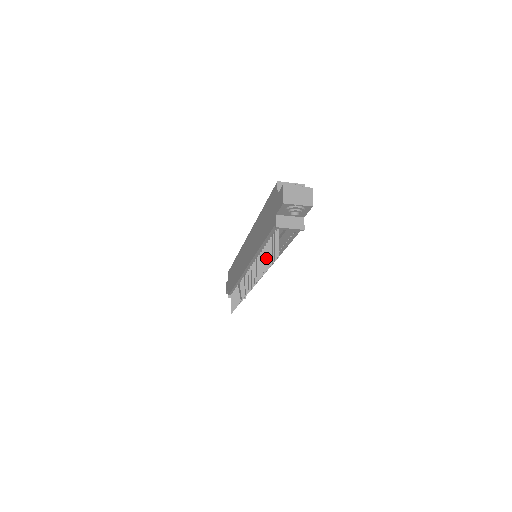
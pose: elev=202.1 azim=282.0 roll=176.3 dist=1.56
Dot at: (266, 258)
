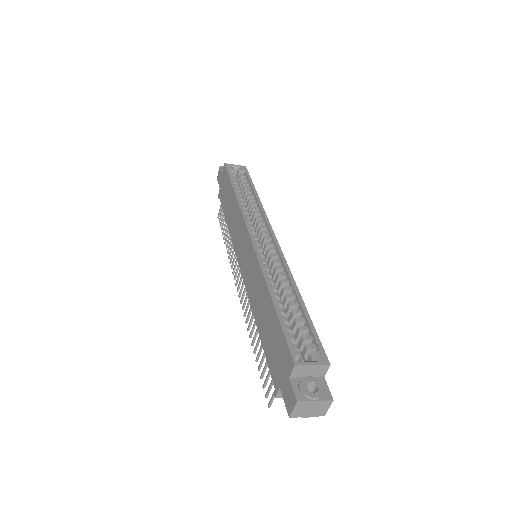
Dot at: (260, 352)
